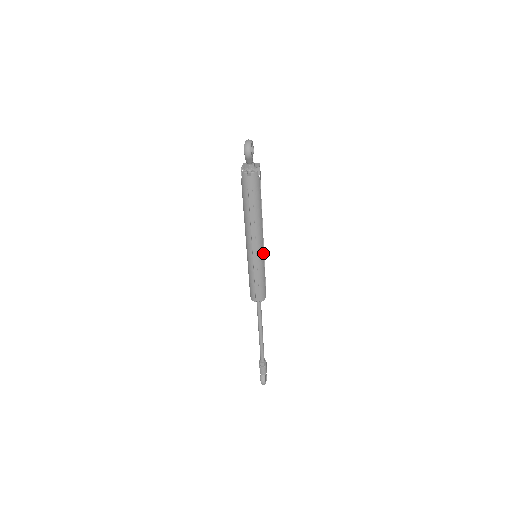
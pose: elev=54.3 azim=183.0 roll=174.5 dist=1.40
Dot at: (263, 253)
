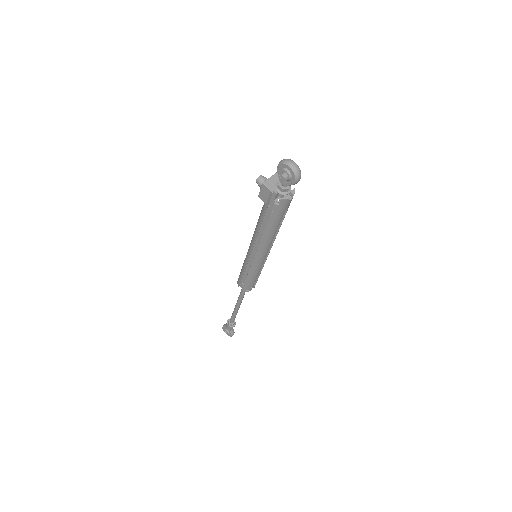
Dot at: occluded
